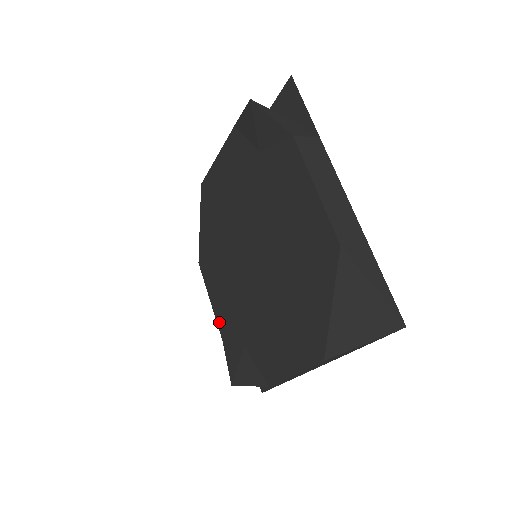
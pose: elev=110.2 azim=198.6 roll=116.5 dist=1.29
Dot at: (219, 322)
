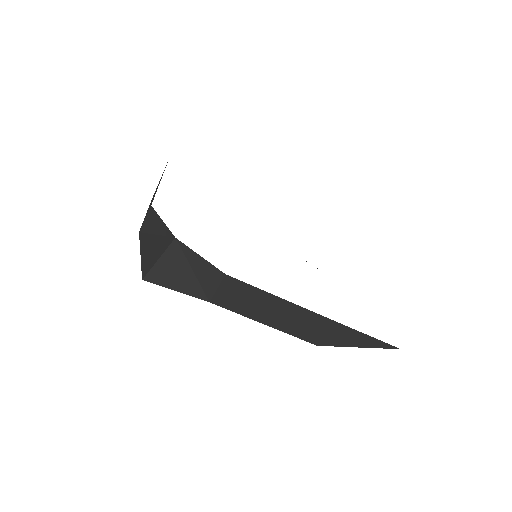
Dot at: occluded
